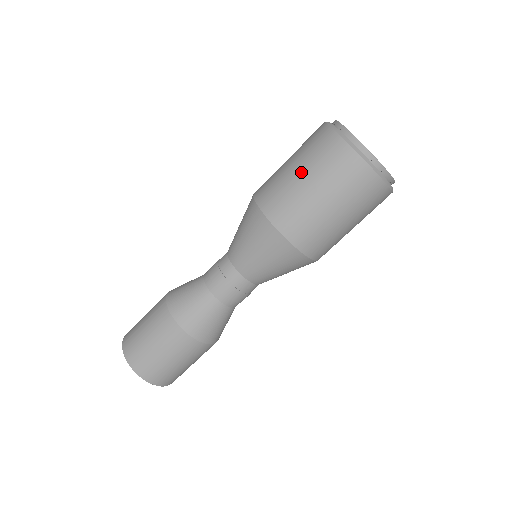
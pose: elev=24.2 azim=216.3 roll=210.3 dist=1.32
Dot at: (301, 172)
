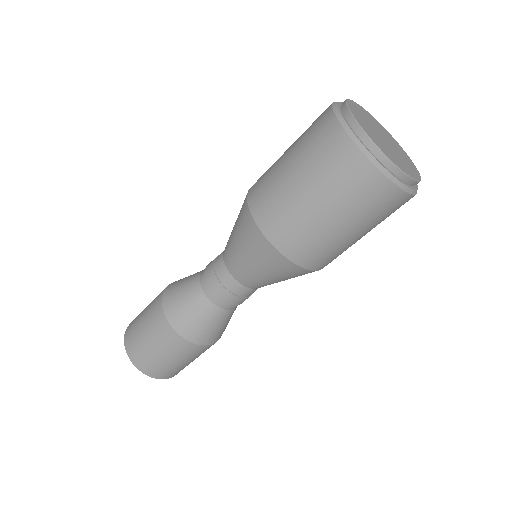
Dot at: (339, 221)
